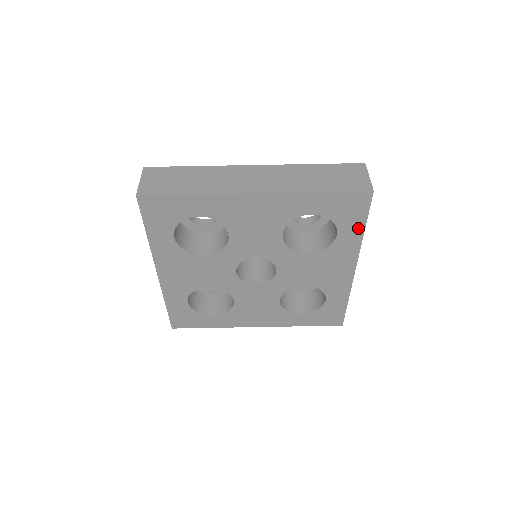
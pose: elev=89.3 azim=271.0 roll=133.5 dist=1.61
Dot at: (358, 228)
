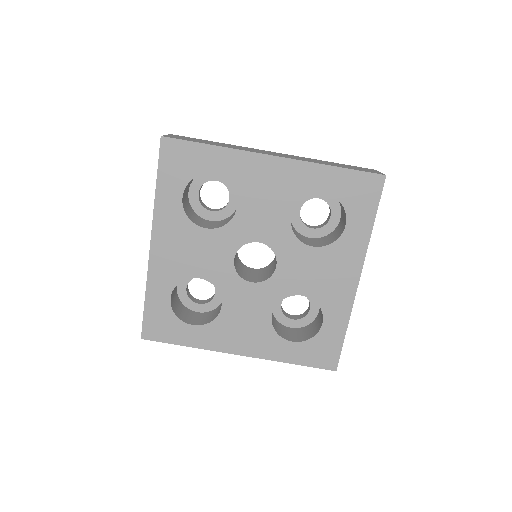
Dot at: (367, 221)
